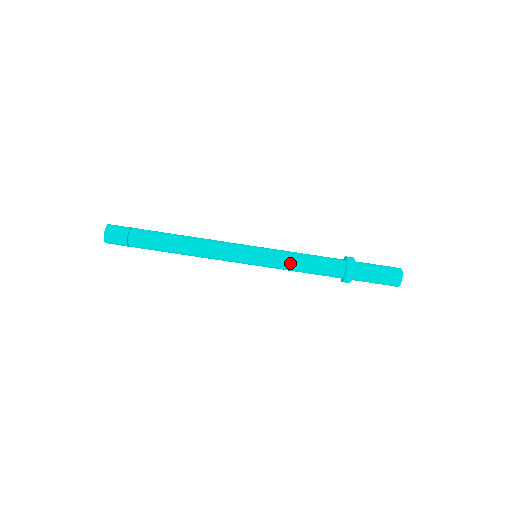
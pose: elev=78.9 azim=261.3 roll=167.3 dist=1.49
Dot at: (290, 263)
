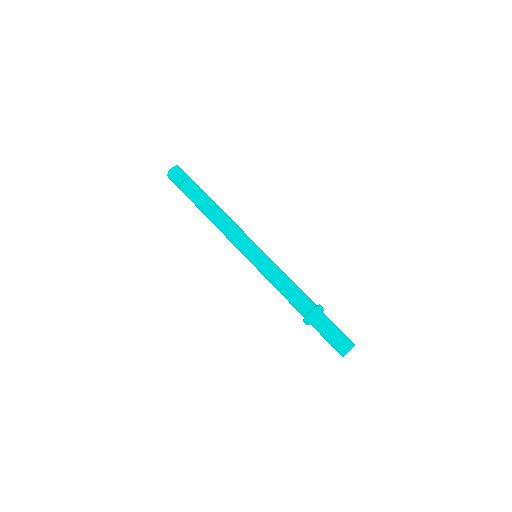
Dot at: (282, 271)
